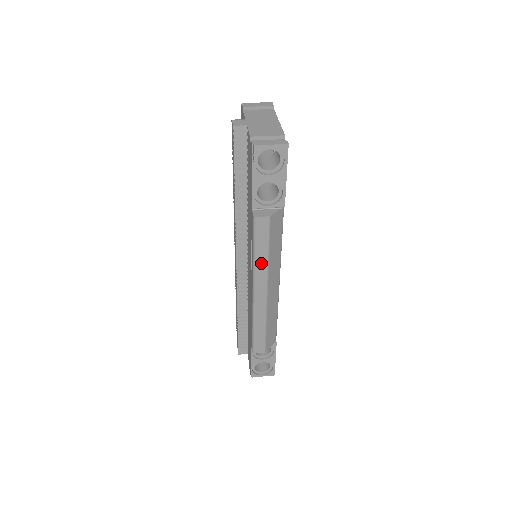
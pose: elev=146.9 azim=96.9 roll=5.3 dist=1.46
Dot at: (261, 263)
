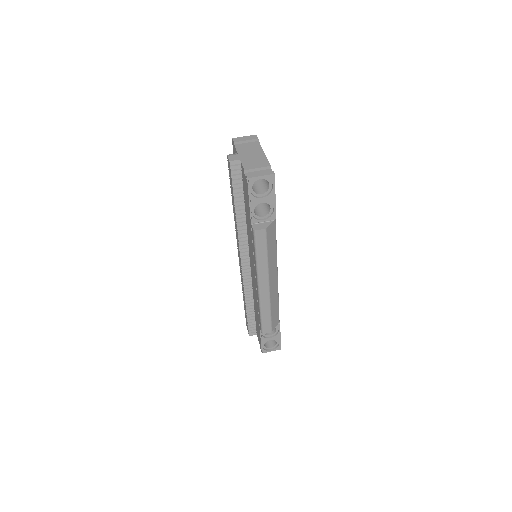
Dot at: (262, 264)
